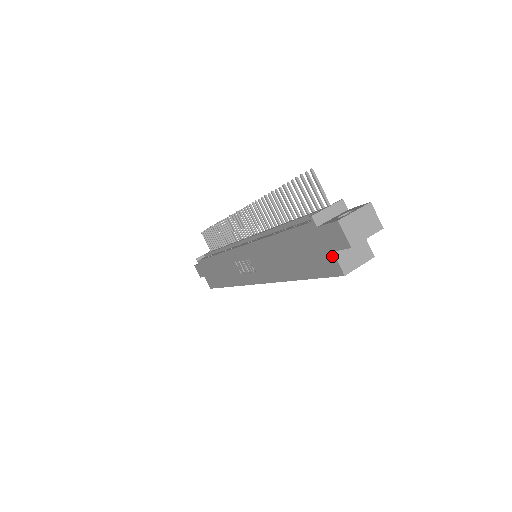
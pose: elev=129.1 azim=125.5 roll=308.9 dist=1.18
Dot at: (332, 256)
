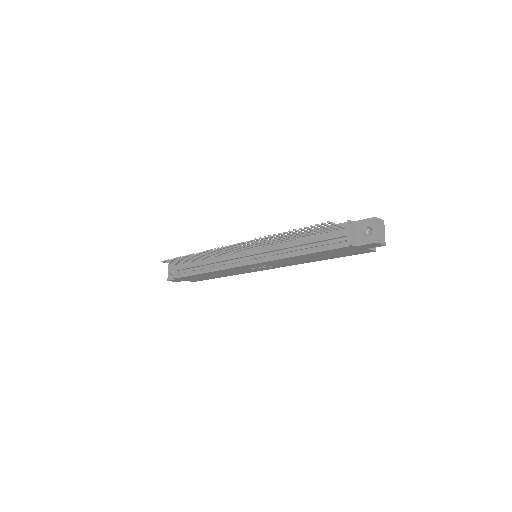
Dot at: (366, 250)
